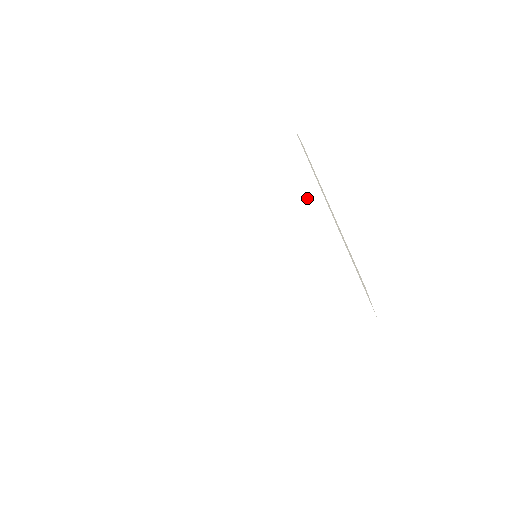
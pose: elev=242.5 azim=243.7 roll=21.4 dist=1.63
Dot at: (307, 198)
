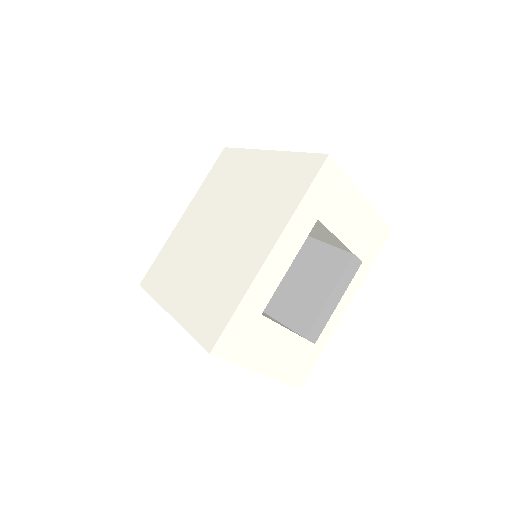
Dot at: (245, 161)
